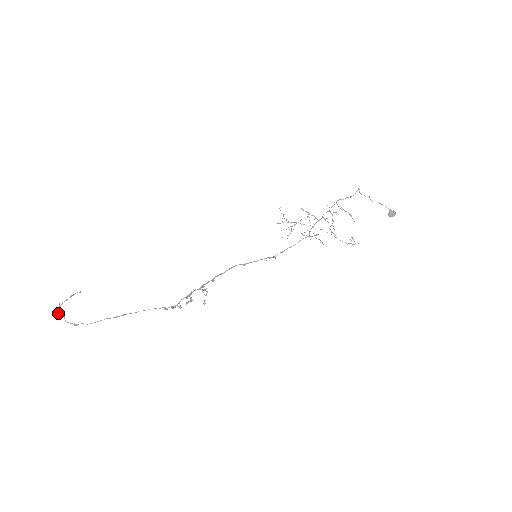
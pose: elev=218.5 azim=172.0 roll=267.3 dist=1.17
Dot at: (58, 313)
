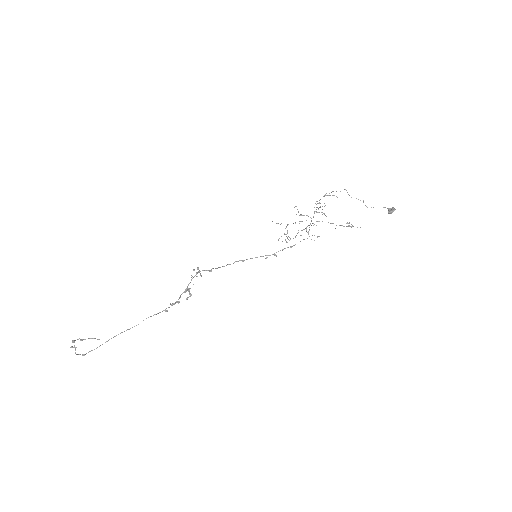
Dot at: occluded
